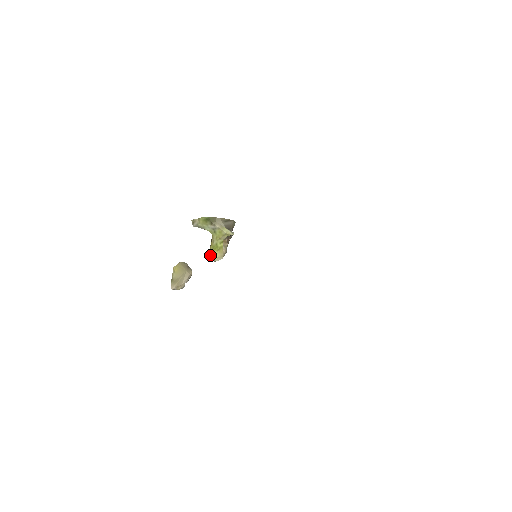
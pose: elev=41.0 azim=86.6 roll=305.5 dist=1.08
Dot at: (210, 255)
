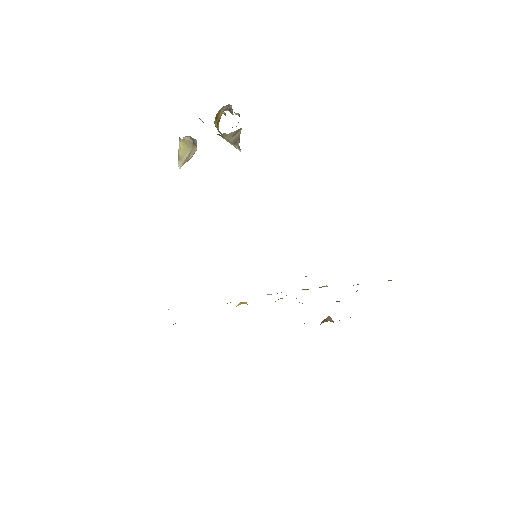
Dot at: (215, 126)
